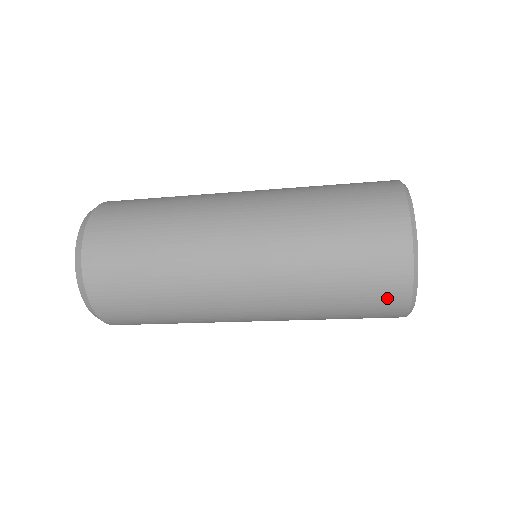
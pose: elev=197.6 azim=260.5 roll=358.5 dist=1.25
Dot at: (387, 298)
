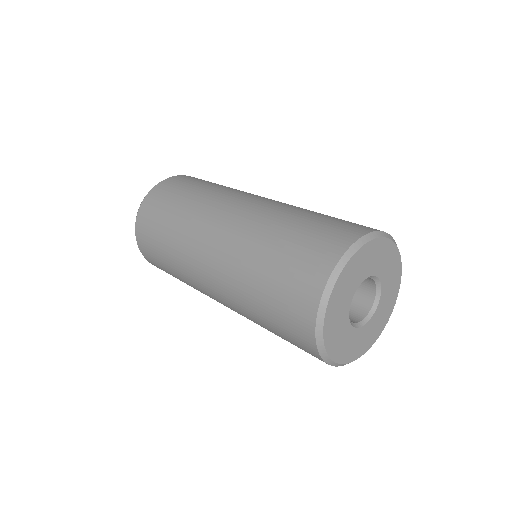
Dot at: occluded
